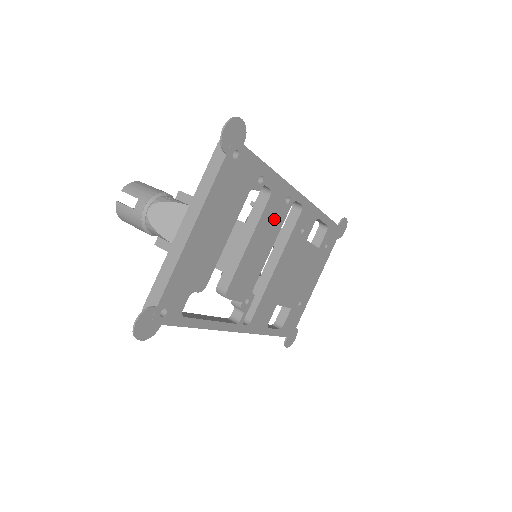
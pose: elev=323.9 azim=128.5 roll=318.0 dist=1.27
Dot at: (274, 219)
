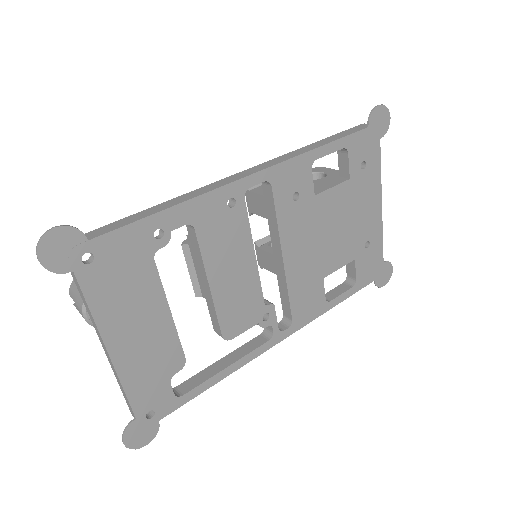
Dot at: (228, 235)
